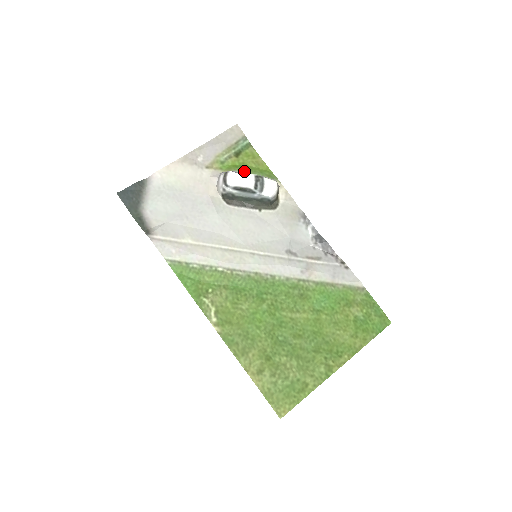
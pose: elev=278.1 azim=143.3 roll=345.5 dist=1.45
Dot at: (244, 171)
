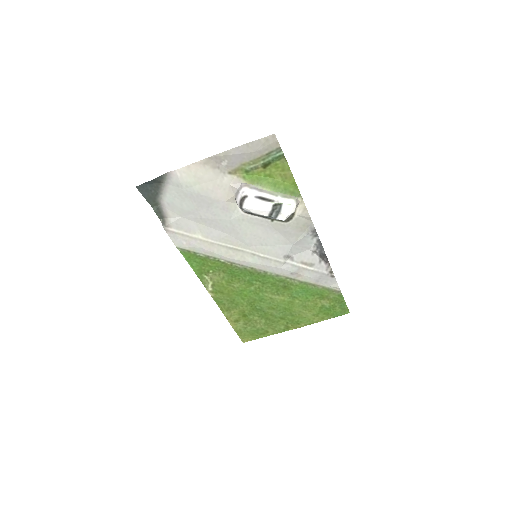
Dot at: (266, 188)
